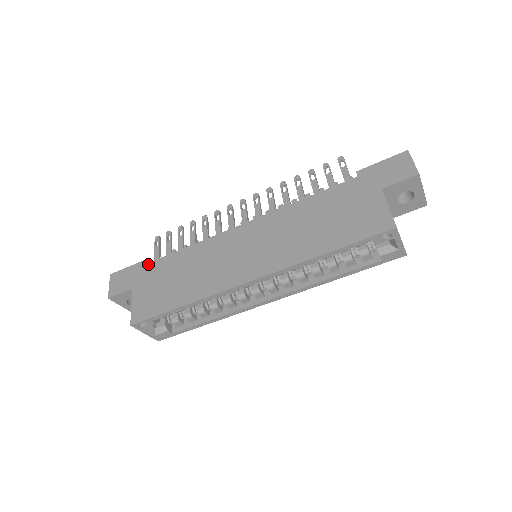
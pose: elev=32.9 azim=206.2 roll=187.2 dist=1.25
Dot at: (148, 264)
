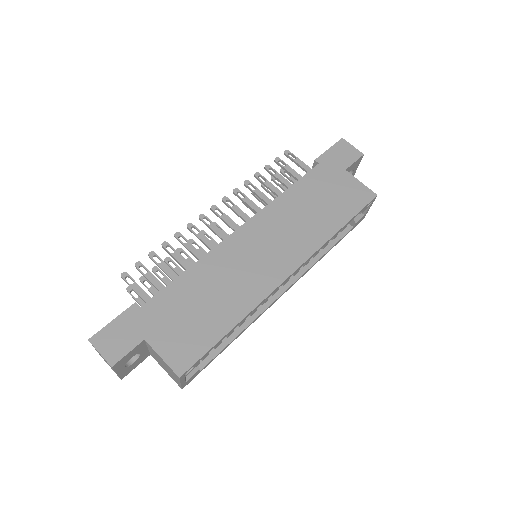
Dot at: (145, 305)
